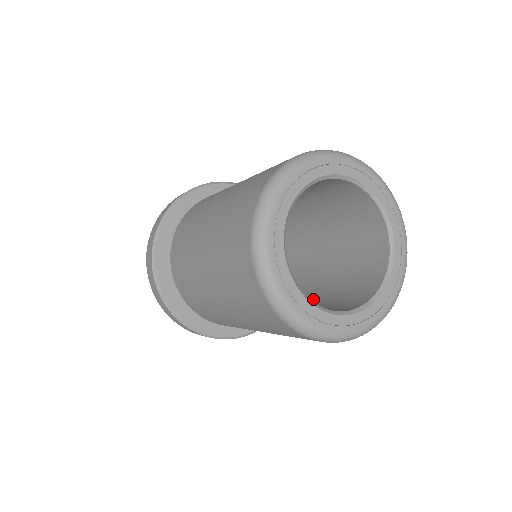
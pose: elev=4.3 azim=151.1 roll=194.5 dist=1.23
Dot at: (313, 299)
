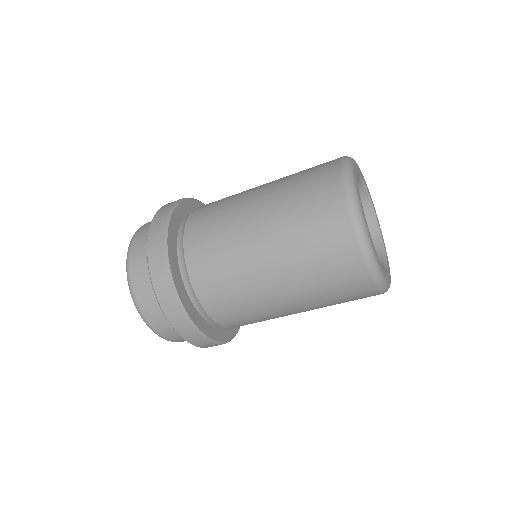
Dot at: occluded
